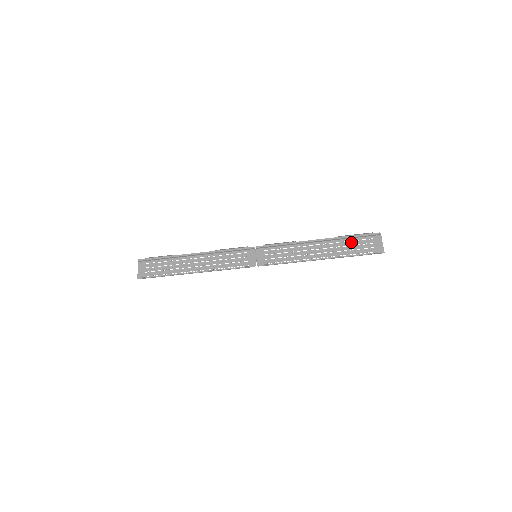
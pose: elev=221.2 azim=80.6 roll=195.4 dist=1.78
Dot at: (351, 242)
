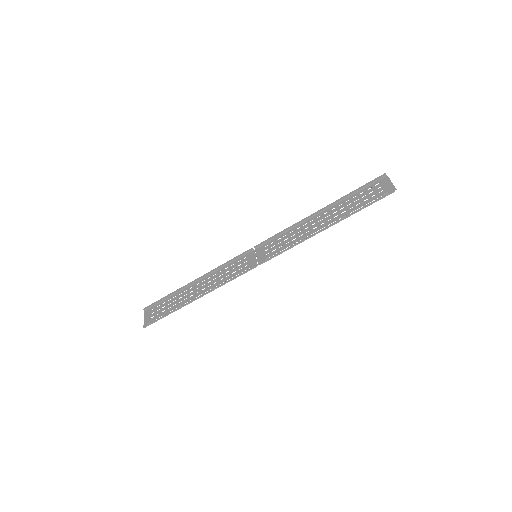
Dot at: (355, 198)
